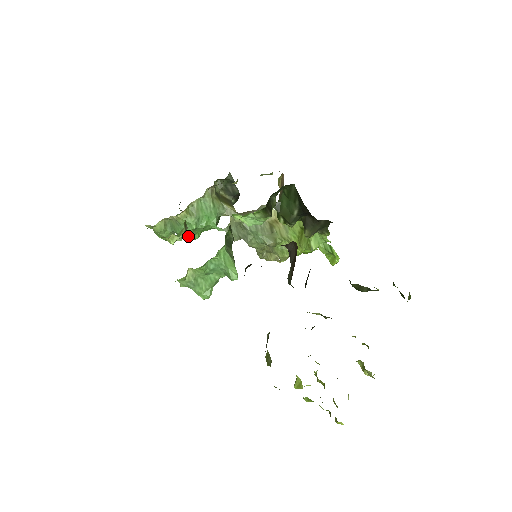
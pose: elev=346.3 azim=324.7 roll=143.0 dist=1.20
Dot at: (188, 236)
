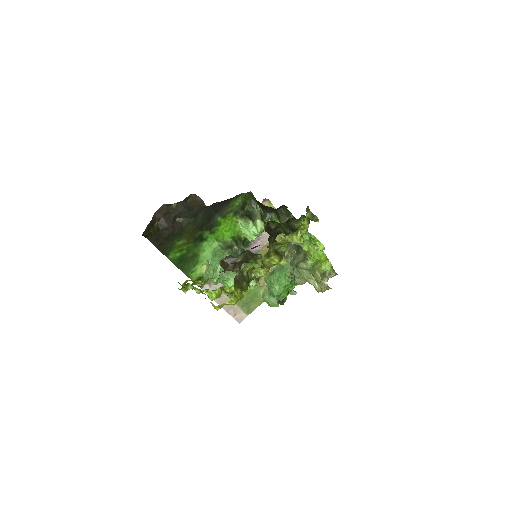
Dot at: (273, 291)
